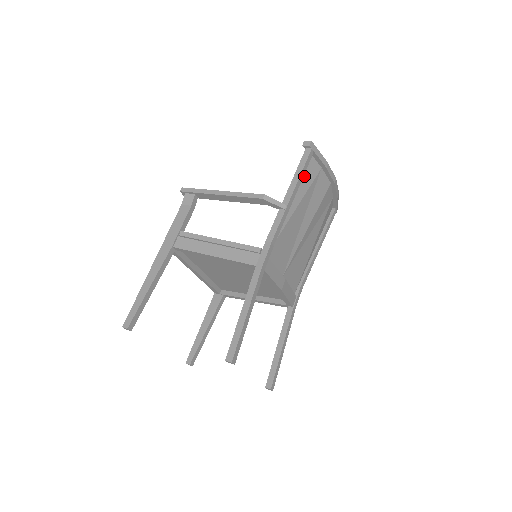
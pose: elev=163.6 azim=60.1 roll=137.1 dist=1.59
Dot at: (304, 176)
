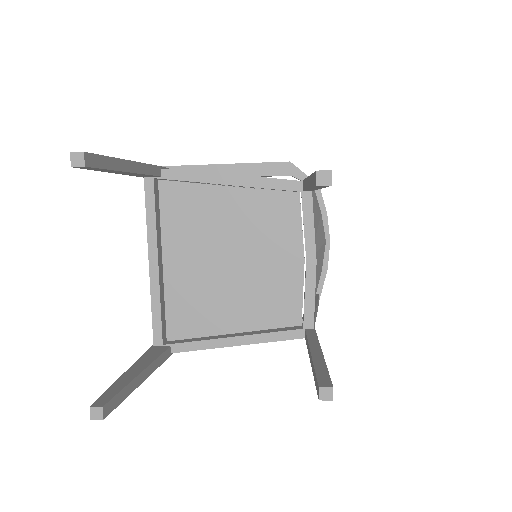
Dot at: occluded
